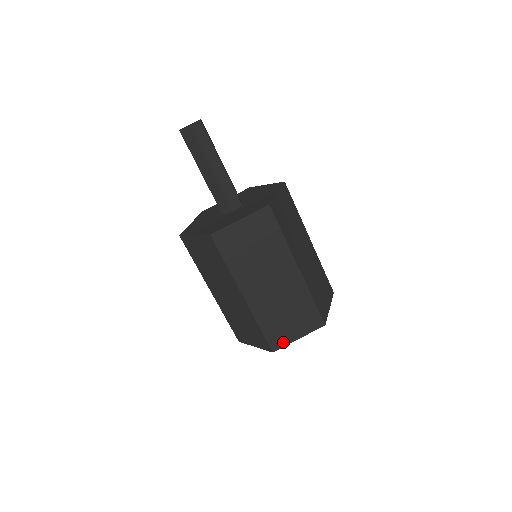
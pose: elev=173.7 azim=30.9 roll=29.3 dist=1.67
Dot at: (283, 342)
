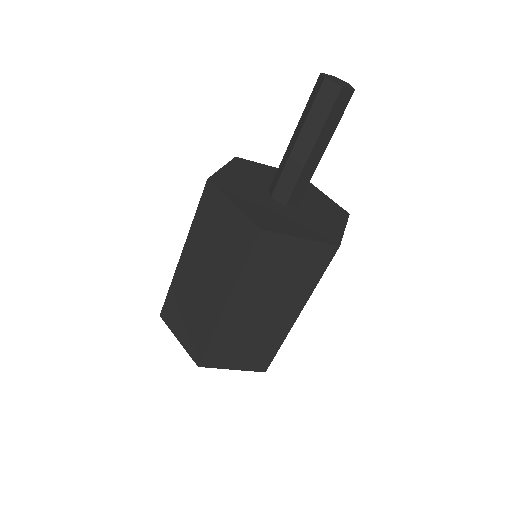
Dot at: (170, 323)
